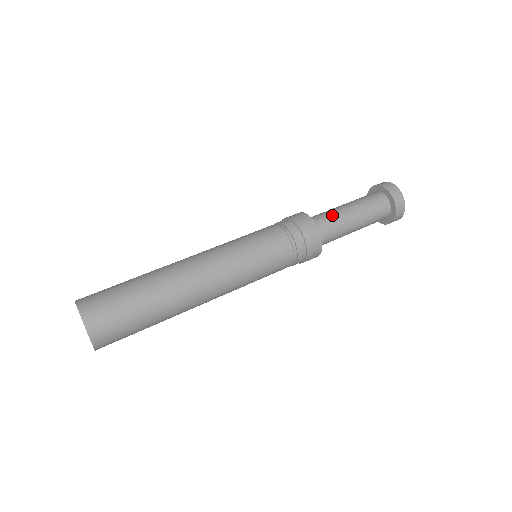
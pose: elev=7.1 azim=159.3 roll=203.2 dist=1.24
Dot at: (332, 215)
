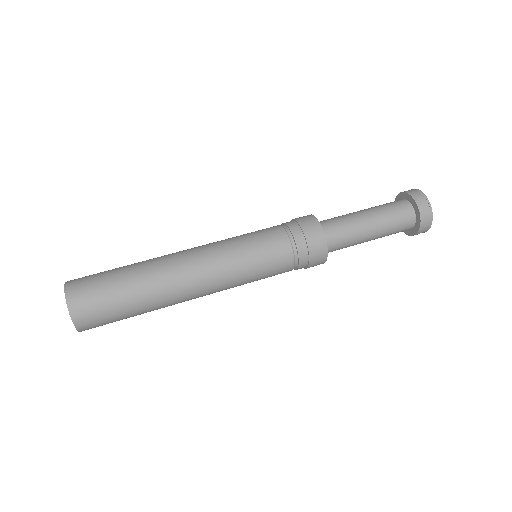
Dot at: (349, 229)
